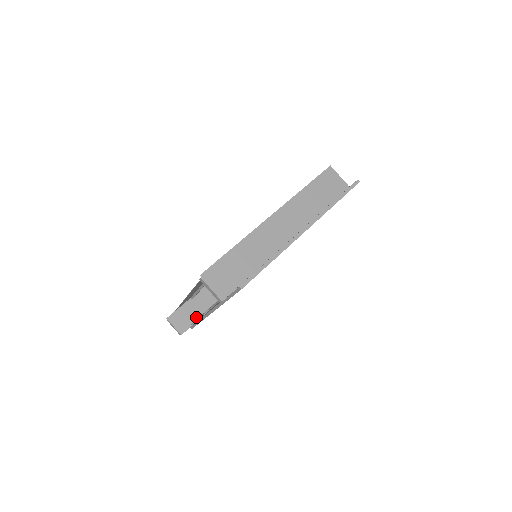
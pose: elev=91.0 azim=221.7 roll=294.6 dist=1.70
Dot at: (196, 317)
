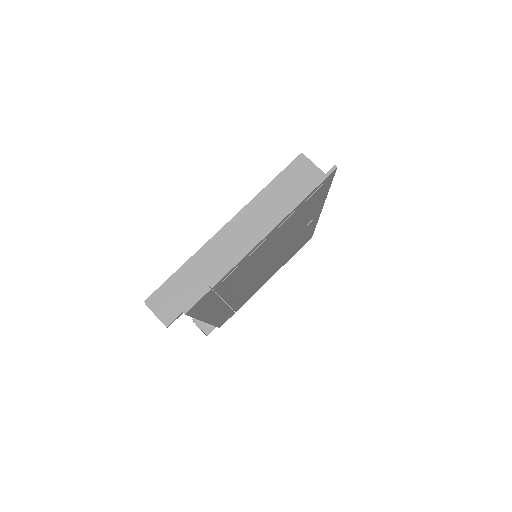
Dot at: occluded
